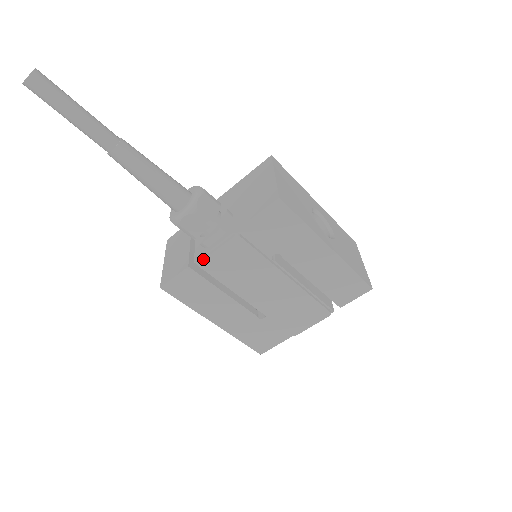
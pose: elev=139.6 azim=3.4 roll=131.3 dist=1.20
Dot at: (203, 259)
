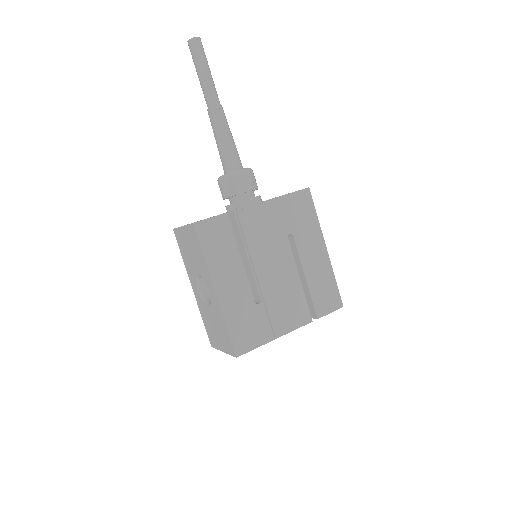
Dot at: (244, 209)
